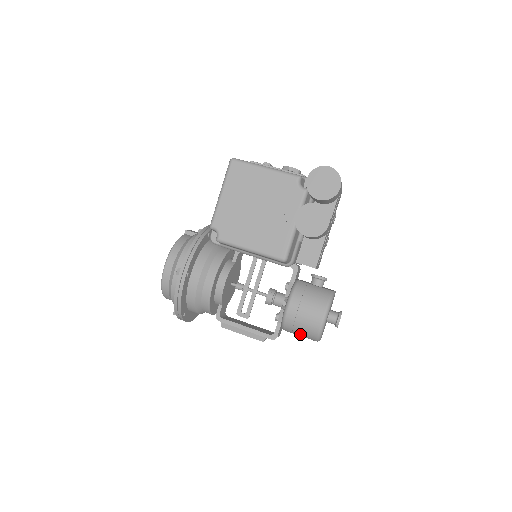
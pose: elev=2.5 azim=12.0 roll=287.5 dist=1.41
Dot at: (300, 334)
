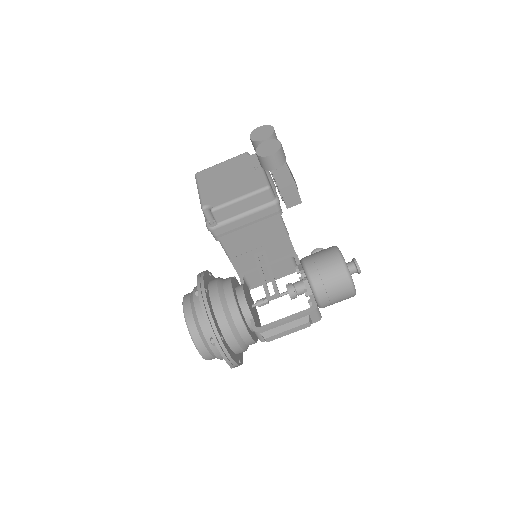
Dot at: (333, 287)
